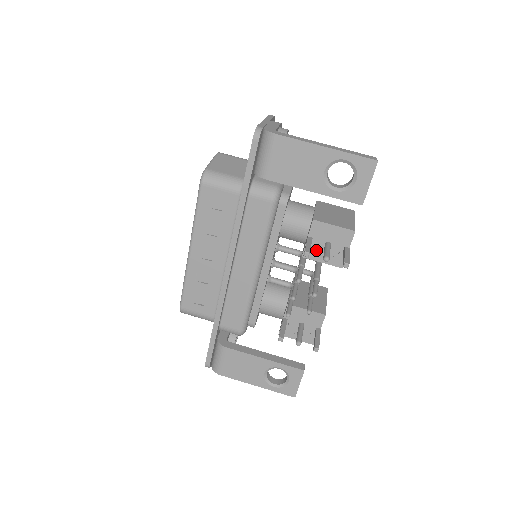
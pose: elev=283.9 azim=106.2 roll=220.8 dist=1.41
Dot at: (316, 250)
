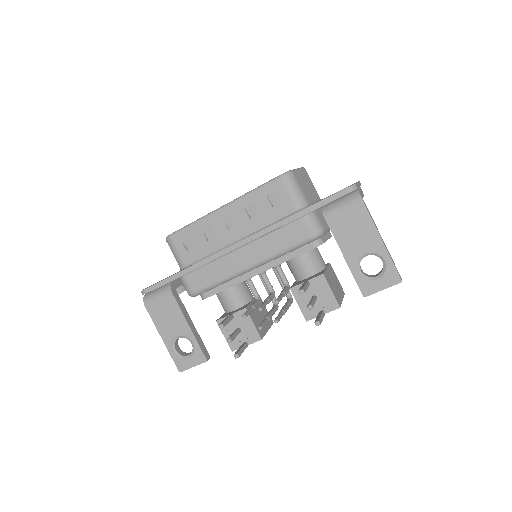
Dot at: (303, 294)
